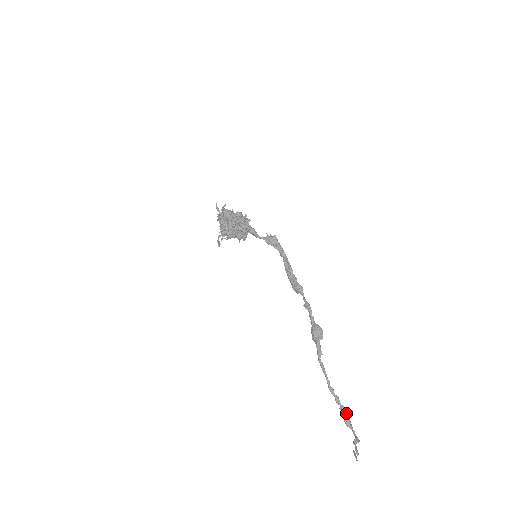
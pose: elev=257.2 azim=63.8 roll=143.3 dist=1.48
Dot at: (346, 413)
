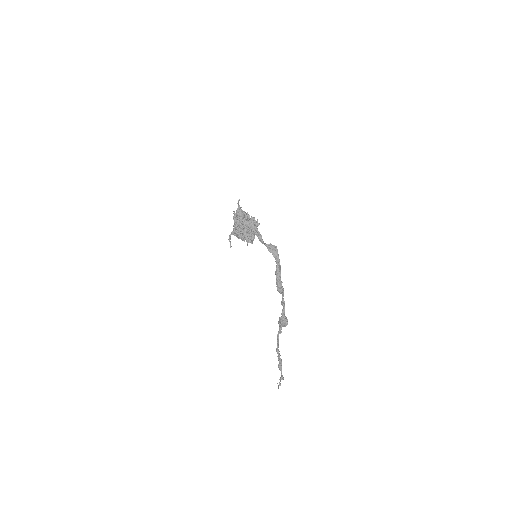
Dot at: occluded
